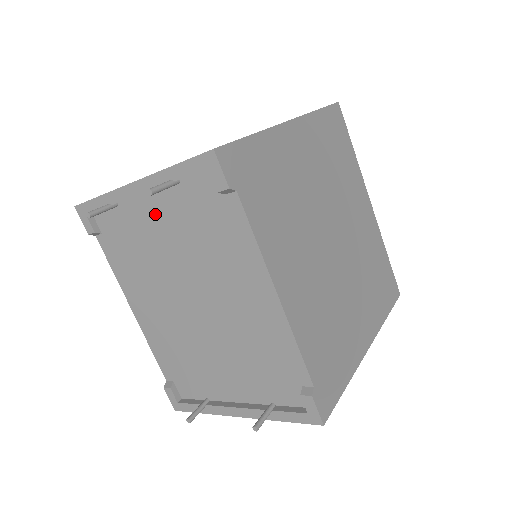
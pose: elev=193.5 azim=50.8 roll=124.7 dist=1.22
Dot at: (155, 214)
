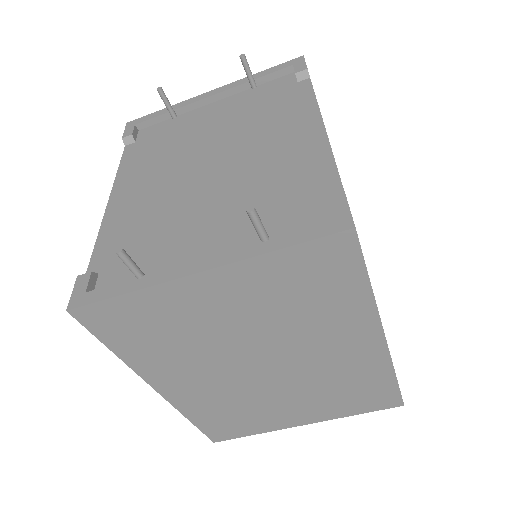
Dot at: (214, 112)
